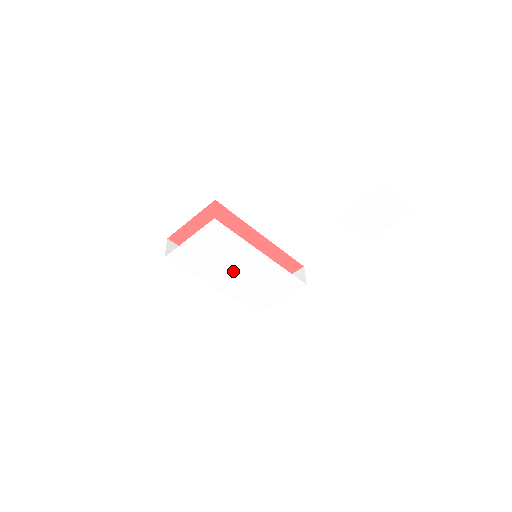
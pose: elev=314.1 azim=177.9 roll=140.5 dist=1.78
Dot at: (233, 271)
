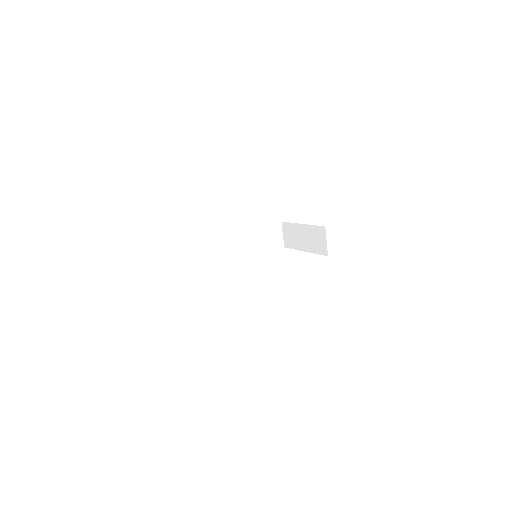
Dot at: occluded
